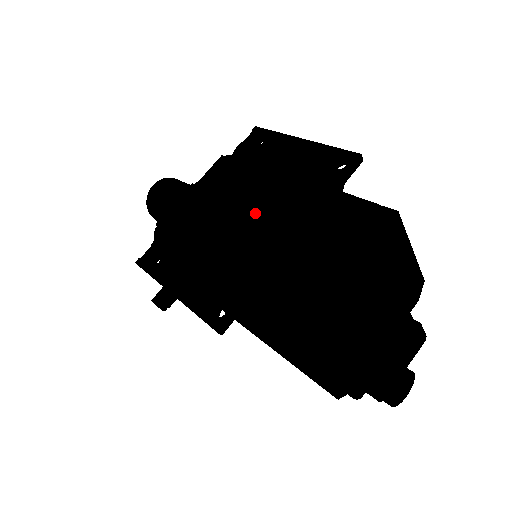
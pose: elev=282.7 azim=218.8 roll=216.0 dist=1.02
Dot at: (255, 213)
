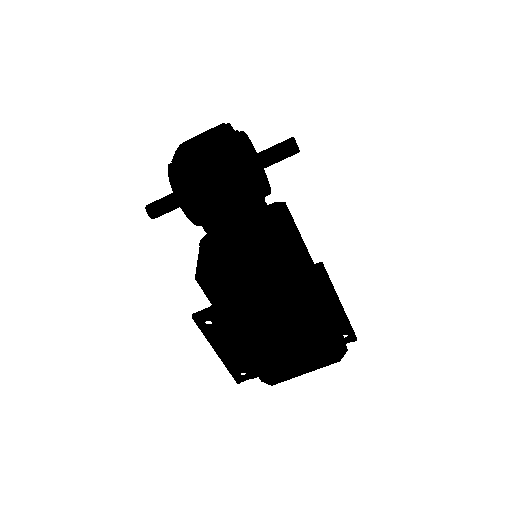
Dot at: (285, 330)
